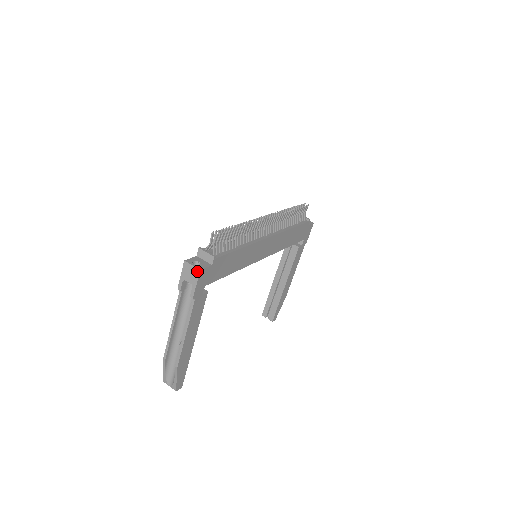
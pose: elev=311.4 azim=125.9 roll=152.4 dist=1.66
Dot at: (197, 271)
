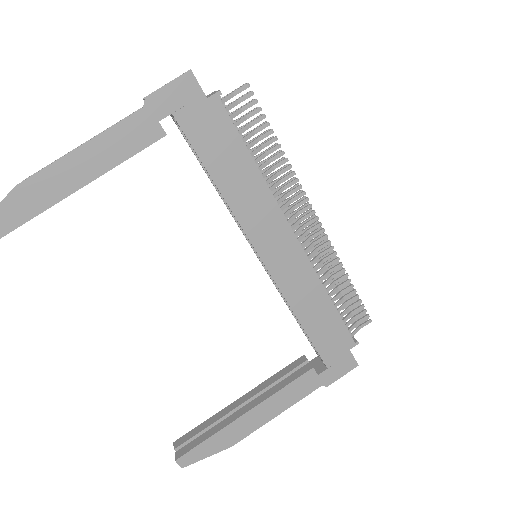
Dot at: (186, 72)
